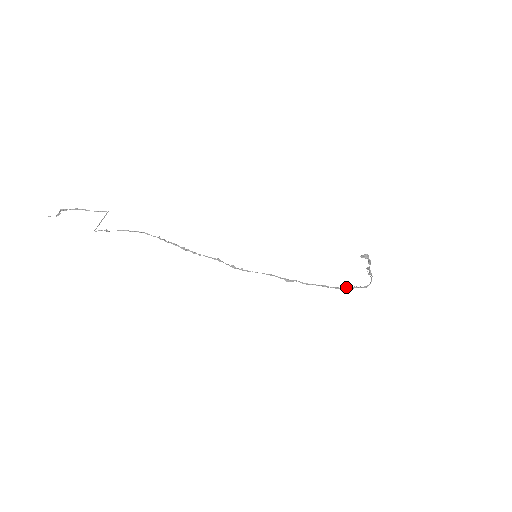
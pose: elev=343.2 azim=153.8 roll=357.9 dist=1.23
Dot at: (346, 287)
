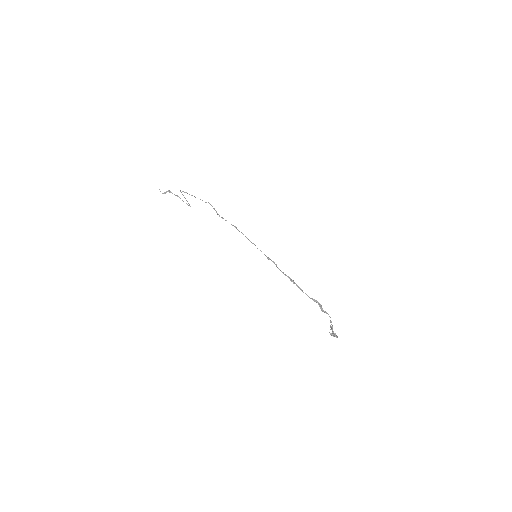
Dot at: occluded
